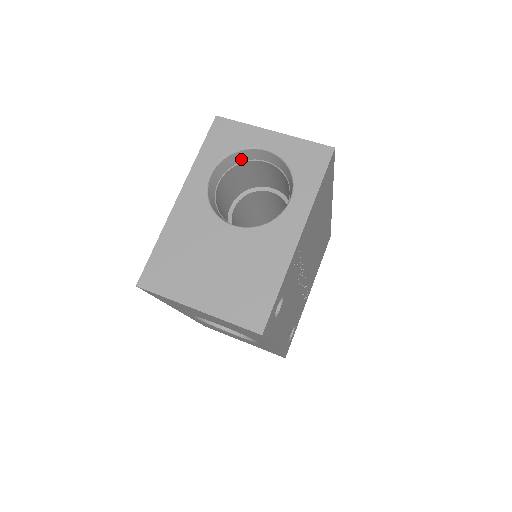
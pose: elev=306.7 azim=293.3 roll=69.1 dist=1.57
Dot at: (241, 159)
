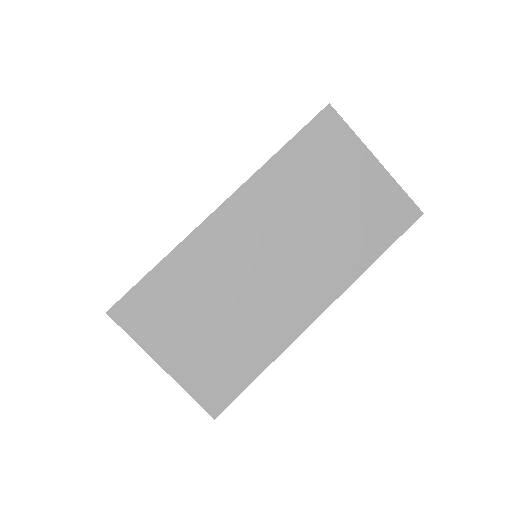
Dot at: occluded
